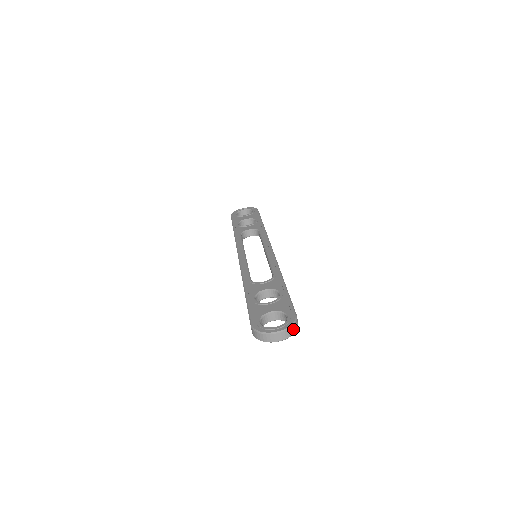
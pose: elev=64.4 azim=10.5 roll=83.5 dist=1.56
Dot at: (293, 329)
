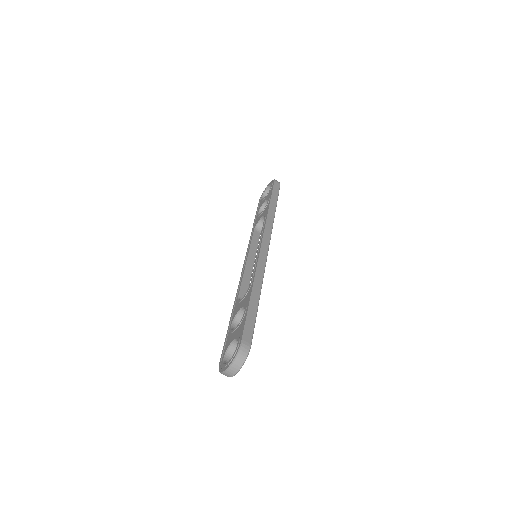
Dot at: (240, 359)
